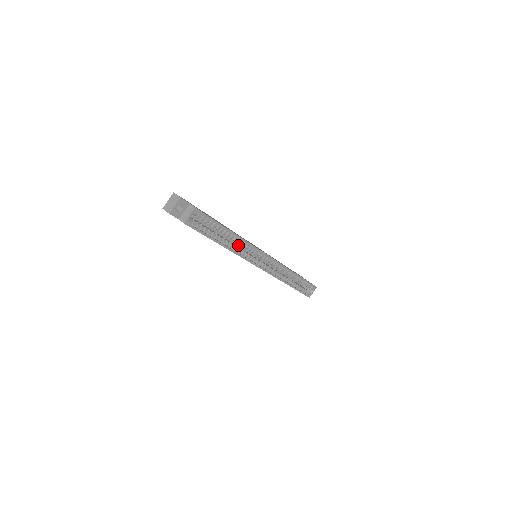
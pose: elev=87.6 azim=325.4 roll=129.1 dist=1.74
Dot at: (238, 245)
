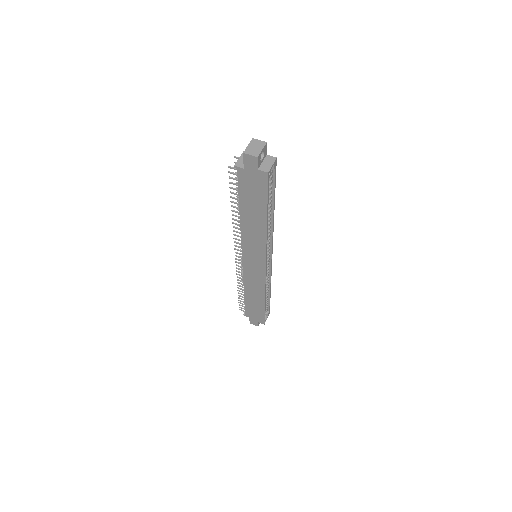
Dot at: occluded
